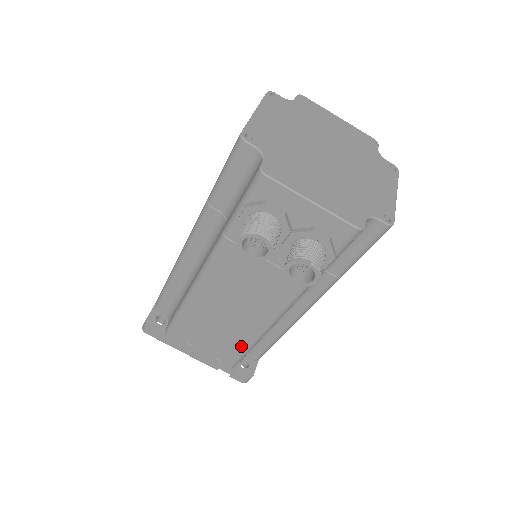
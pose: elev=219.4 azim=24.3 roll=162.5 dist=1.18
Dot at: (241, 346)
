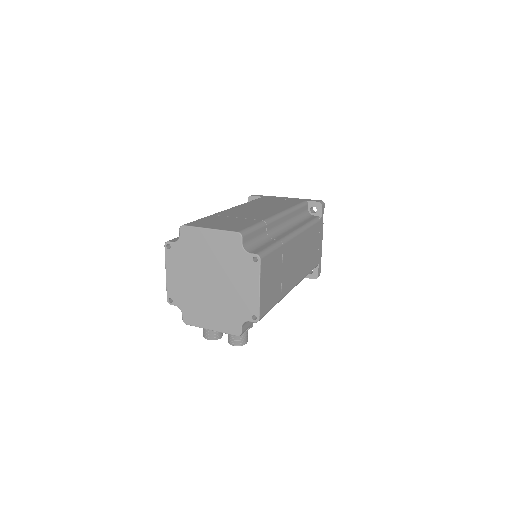
Dot at: occluded
